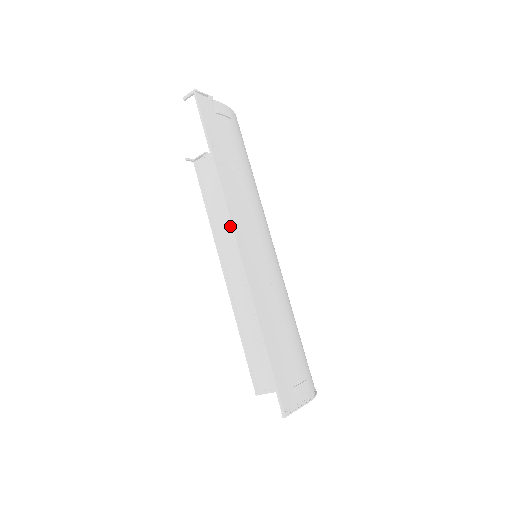
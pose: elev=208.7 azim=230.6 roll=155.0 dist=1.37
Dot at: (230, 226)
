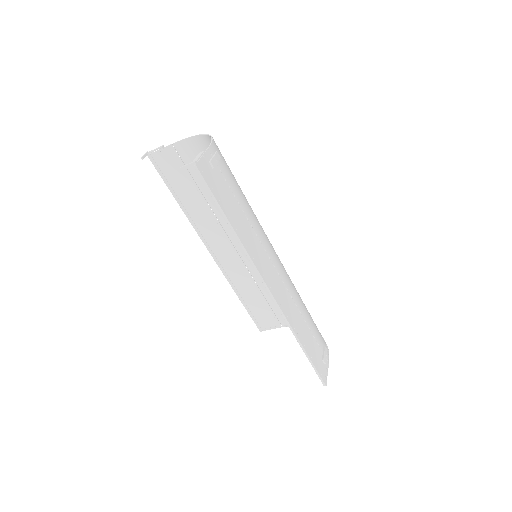
Dot at: (261, 280)
